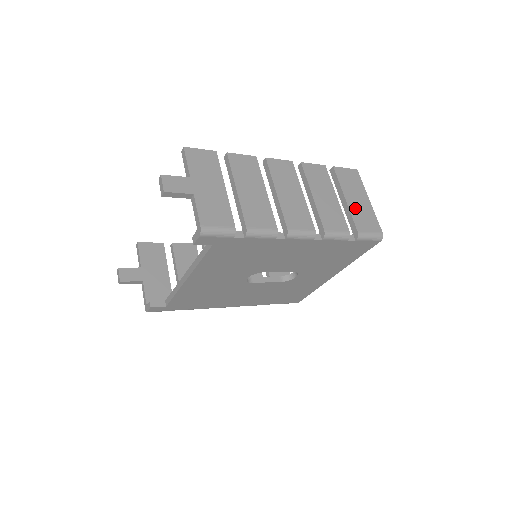
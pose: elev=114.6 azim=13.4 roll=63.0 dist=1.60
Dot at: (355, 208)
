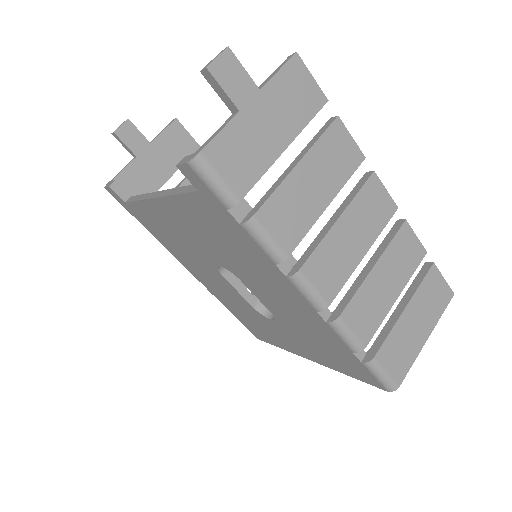
Dot at: (403, 330)
